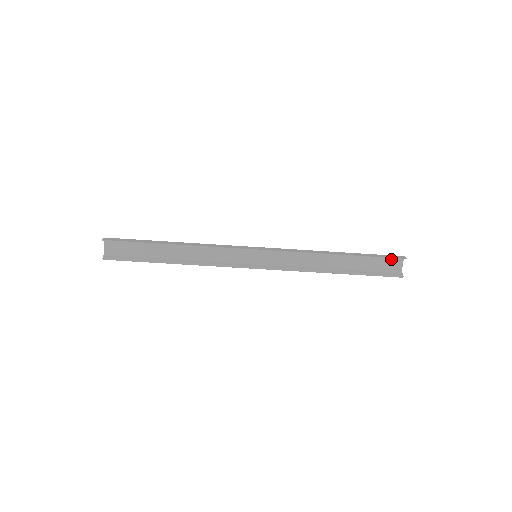
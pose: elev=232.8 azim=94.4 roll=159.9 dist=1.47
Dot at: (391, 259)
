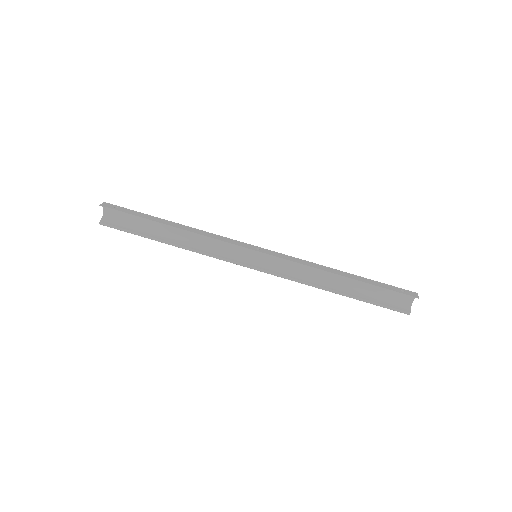
Dot at: occluded
